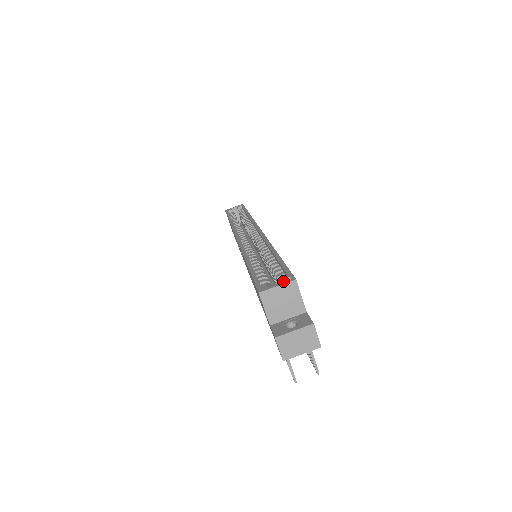
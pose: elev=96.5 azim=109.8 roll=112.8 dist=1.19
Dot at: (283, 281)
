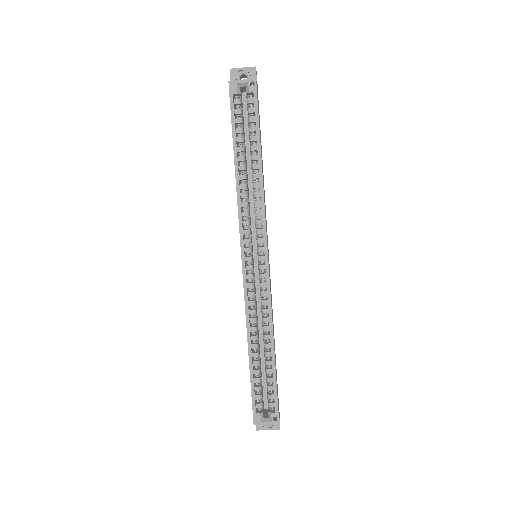
Dot at: (271, 420)
